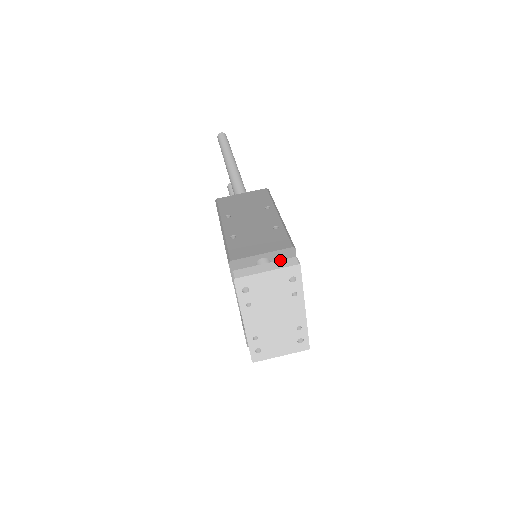
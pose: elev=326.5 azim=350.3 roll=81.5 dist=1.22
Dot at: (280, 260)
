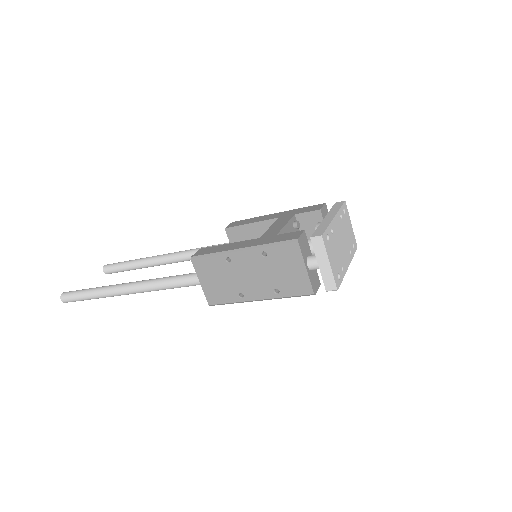
Dot at: occluded
